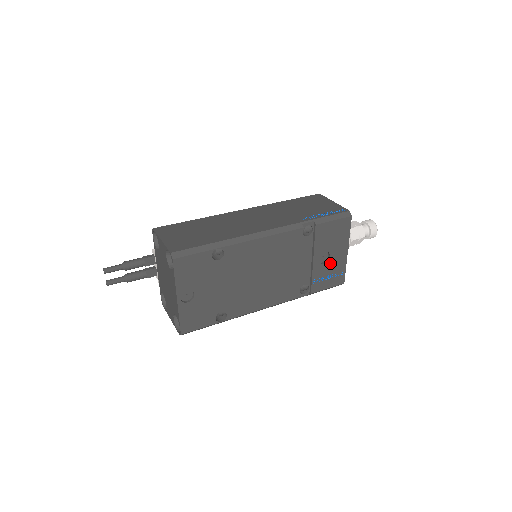
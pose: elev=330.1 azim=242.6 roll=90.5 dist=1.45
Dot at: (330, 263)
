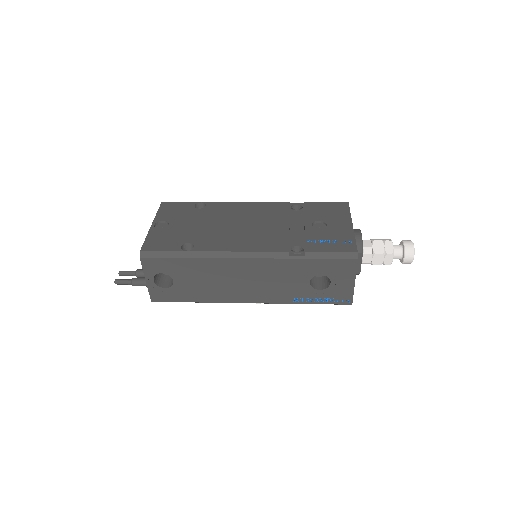
Dot at: (329, 231)
